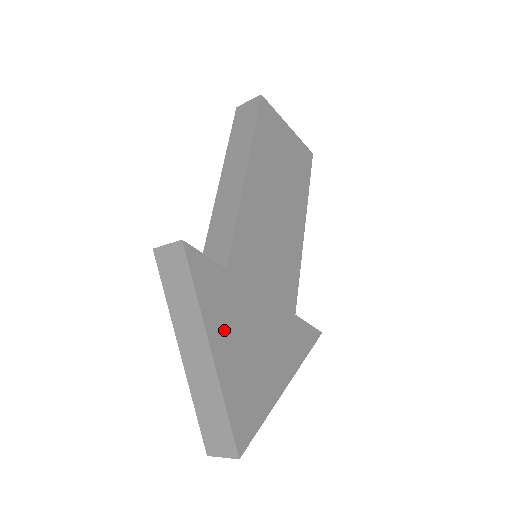
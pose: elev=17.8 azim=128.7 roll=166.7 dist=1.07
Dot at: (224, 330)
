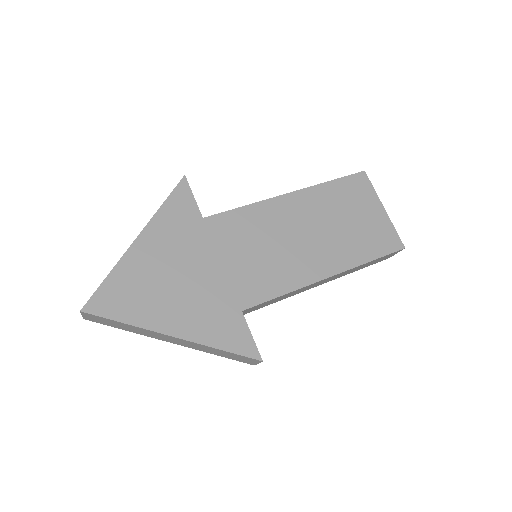
Dot at: (160, 241)
